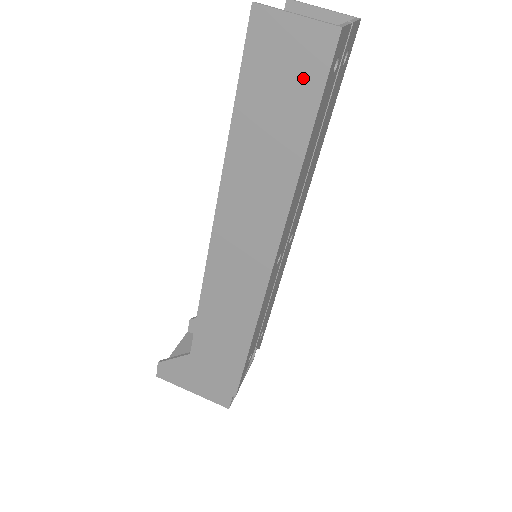
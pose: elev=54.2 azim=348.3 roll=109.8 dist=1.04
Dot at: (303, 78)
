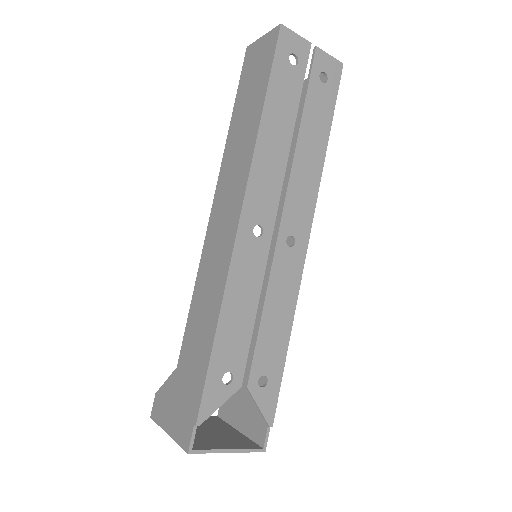
Dot at: (264, 64)
